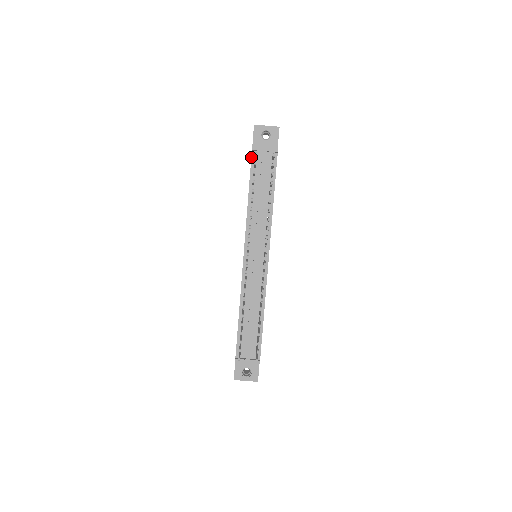
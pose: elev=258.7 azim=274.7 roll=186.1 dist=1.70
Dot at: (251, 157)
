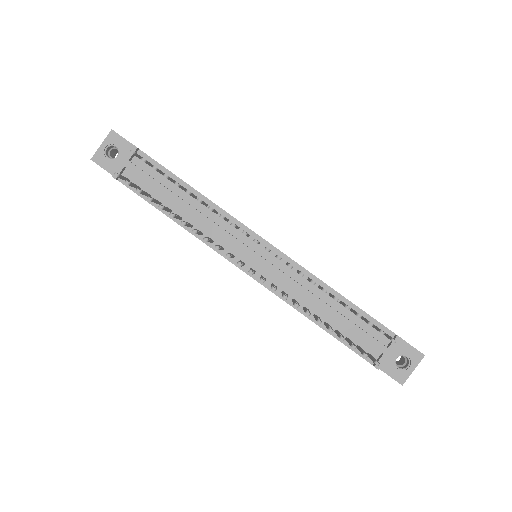
Dot at: occluded
